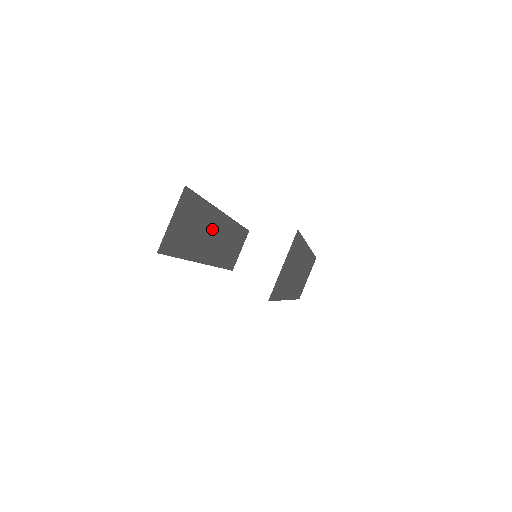
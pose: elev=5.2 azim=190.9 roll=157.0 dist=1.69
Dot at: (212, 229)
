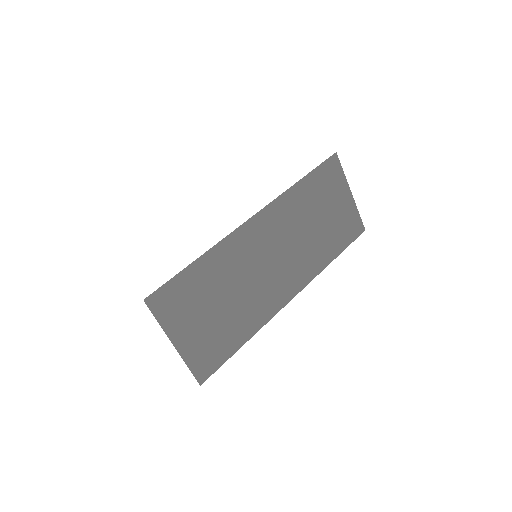
Dot at: occluded
